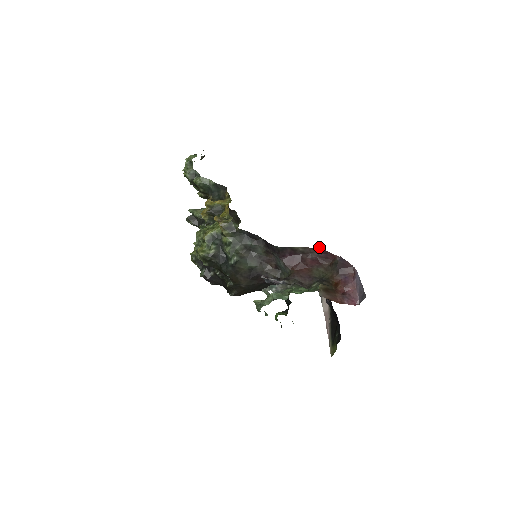
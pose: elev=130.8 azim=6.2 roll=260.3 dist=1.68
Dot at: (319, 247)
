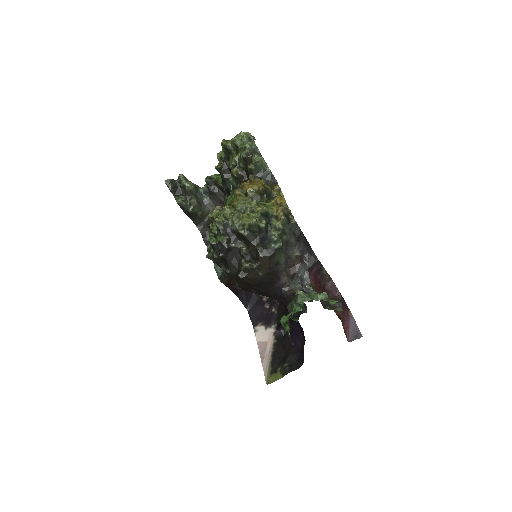
Dot at: occluded
